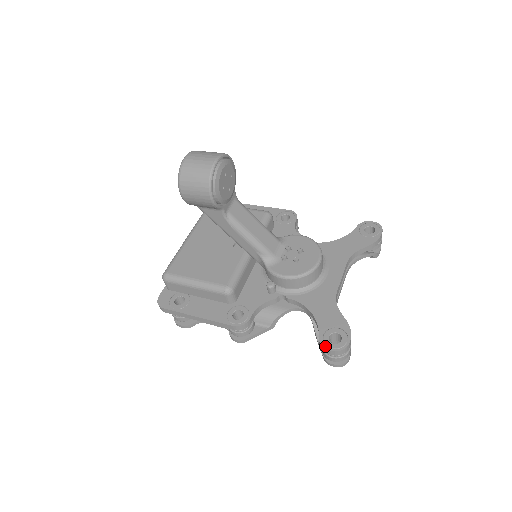
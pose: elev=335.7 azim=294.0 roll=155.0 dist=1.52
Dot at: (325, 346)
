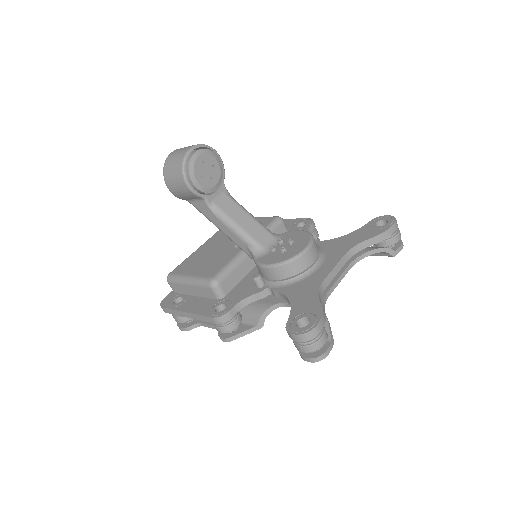
Dot at: (289, 330)
